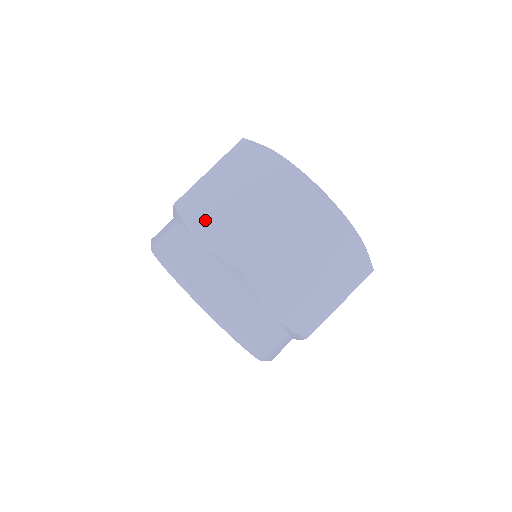
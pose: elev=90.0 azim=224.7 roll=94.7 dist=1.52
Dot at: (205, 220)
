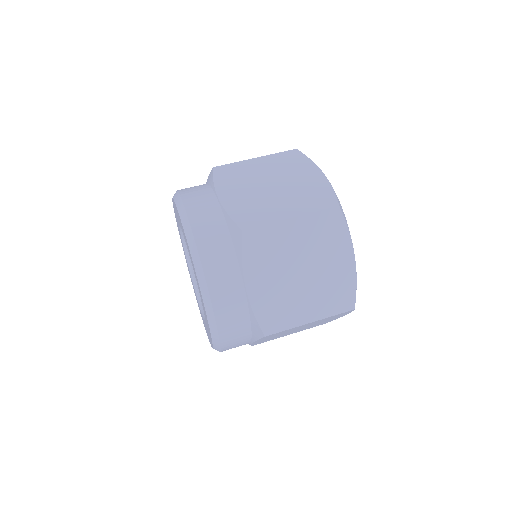
Dot at: (261, 270)
